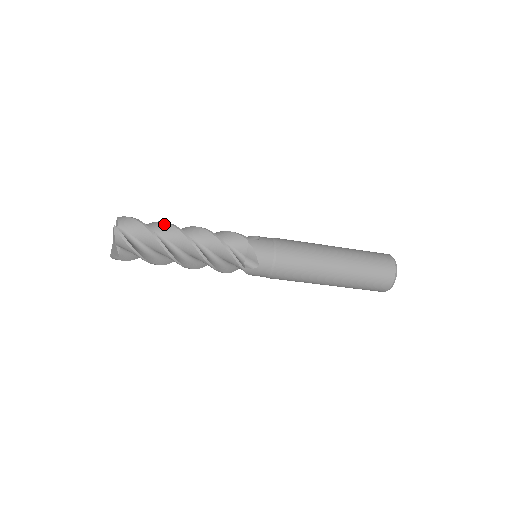
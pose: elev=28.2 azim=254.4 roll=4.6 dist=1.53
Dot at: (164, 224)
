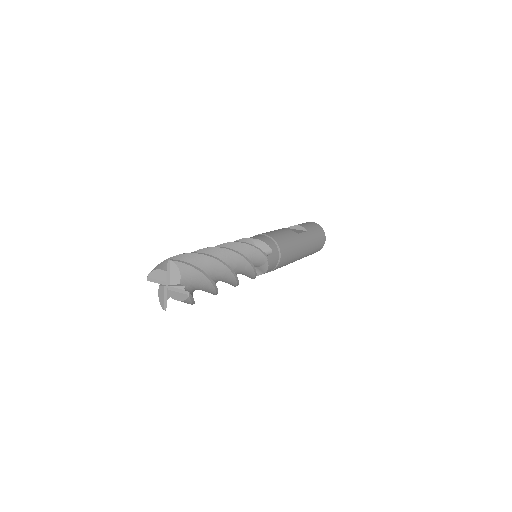
Dot at: (216, 263)
